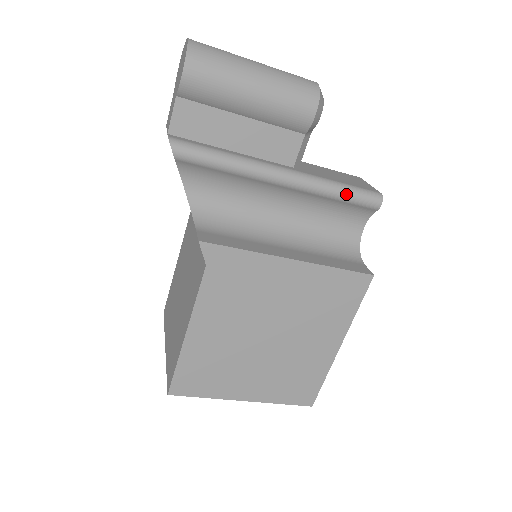
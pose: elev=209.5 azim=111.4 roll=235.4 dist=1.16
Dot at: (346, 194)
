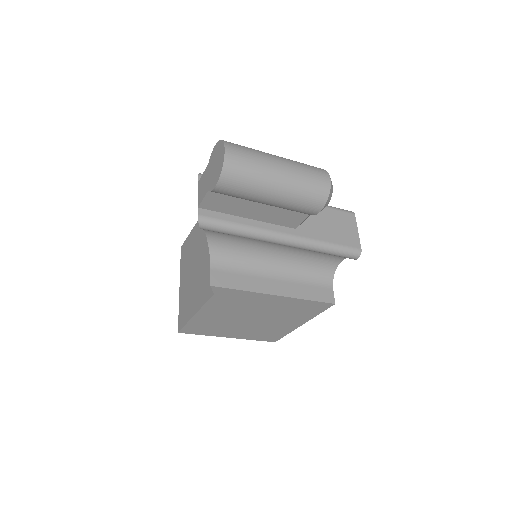
Dot at: (331, 252)
